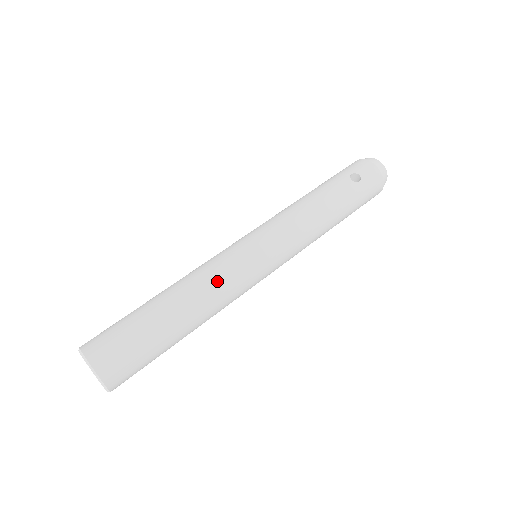
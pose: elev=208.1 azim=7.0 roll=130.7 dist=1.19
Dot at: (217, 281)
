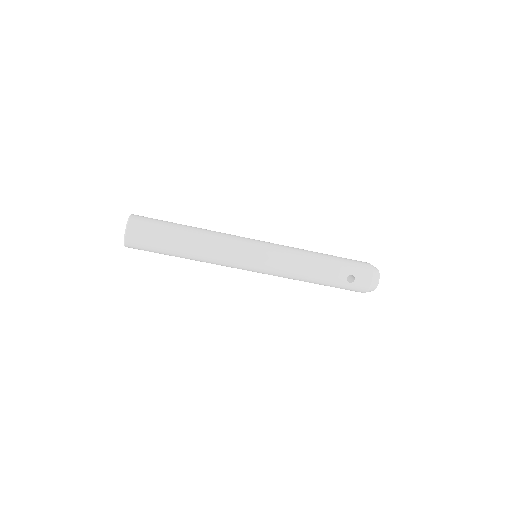
Dot at: (218, 256)
